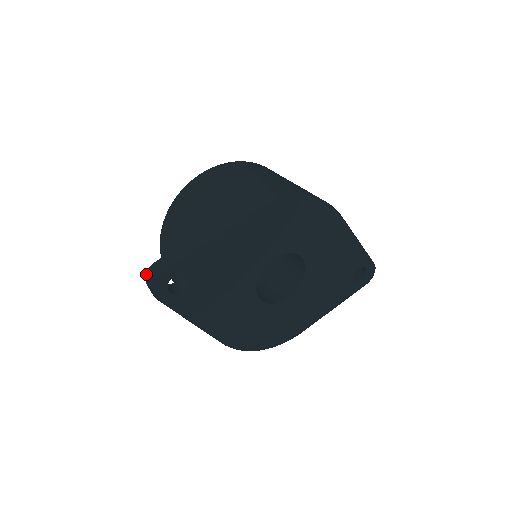
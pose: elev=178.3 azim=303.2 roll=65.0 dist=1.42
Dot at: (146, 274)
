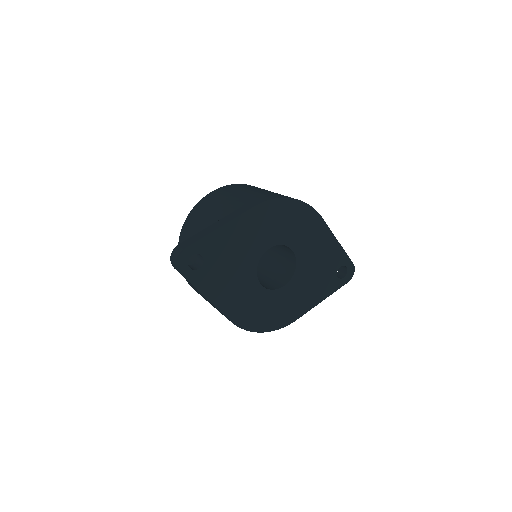
Dot at: (171, 254)
